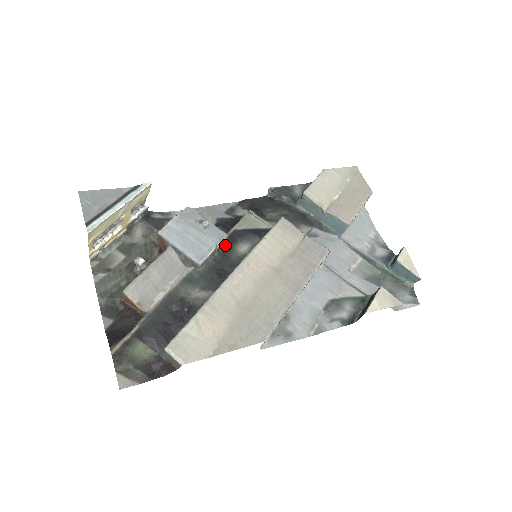
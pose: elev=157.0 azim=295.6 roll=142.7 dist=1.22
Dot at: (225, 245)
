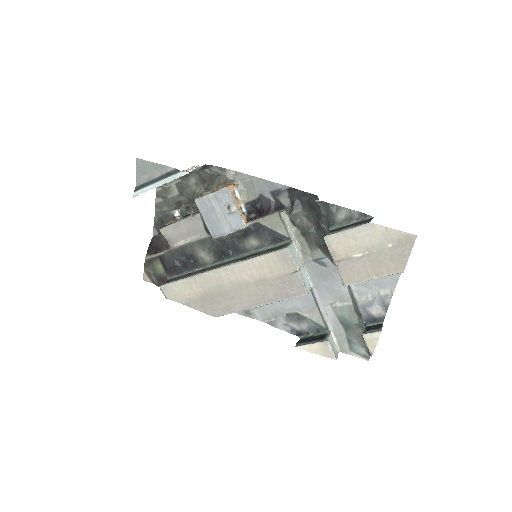
Dot at: (242, 232)
